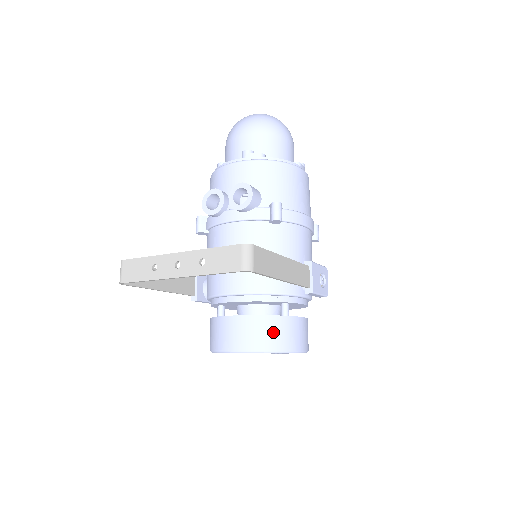
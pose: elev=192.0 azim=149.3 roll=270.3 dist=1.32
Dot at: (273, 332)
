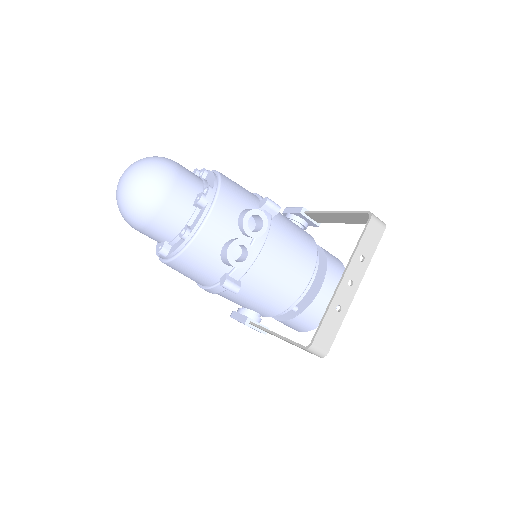
Dot at: (336, 264)
